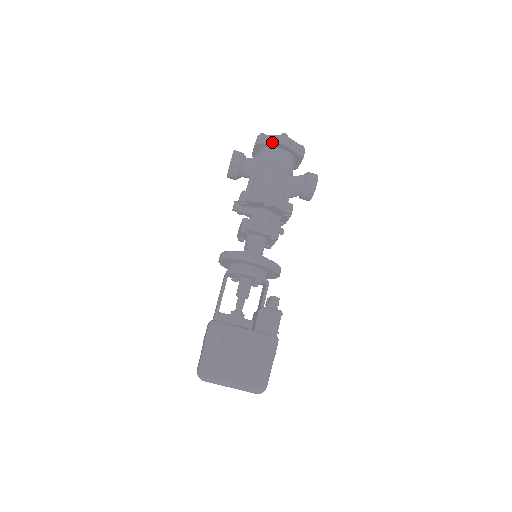
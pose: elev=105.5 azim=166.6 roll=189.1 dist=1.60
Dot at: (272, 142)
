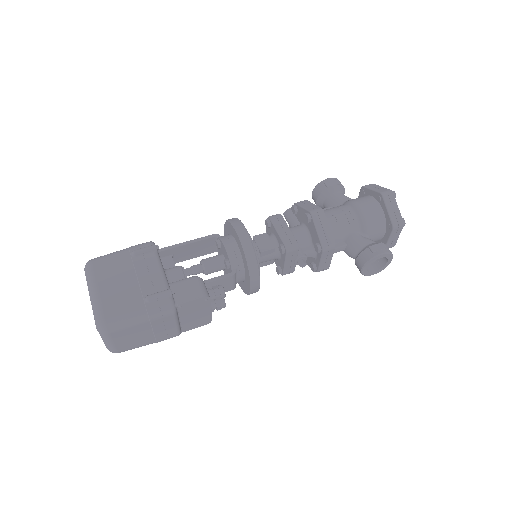
Dot at: (375, 189)
